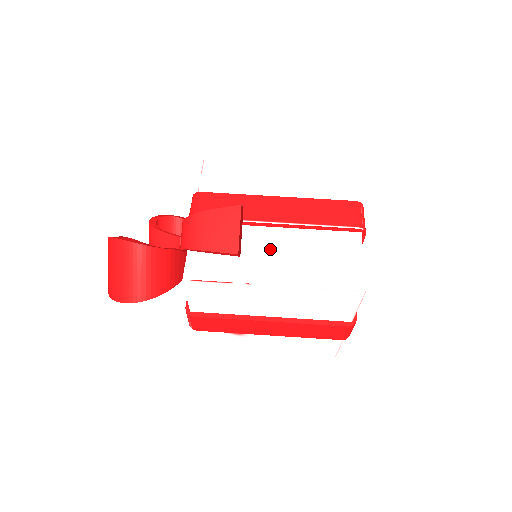
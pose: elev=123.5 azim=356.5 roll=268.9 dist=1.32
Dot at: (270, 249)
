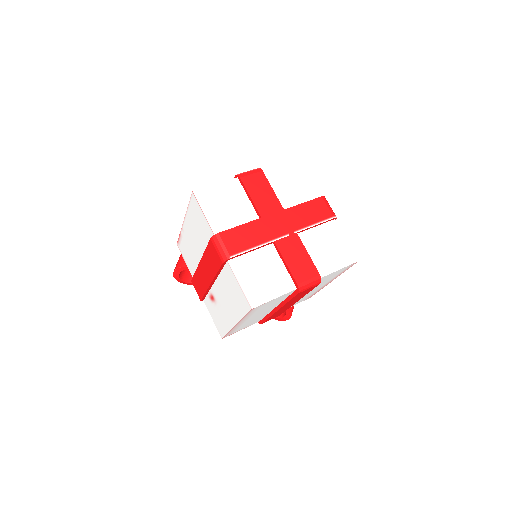
Dot at: occluded
